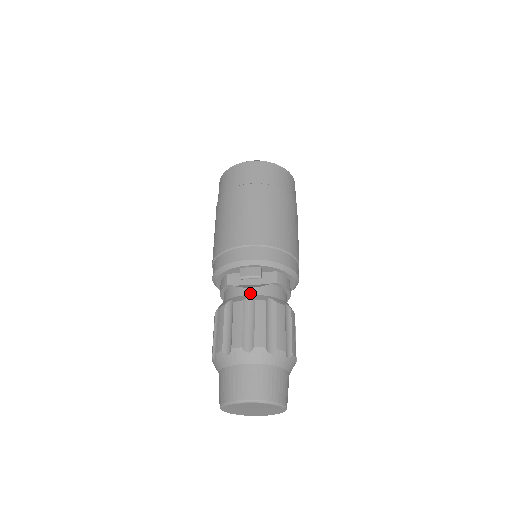
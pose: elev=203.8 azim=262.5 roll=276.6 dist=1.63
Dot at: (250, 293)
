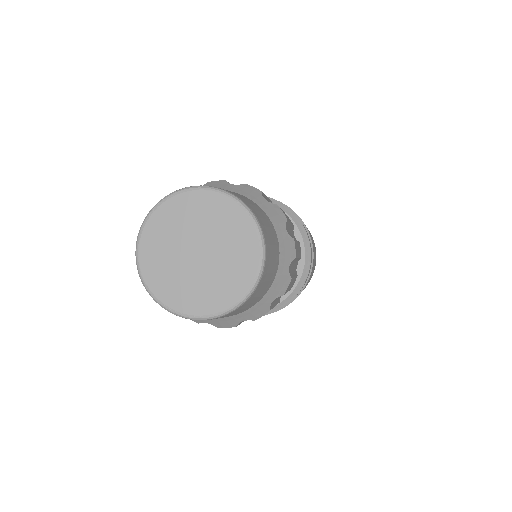
Dot at: occluded
